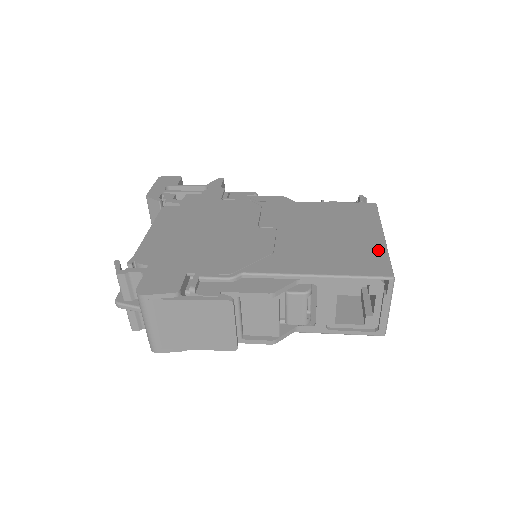
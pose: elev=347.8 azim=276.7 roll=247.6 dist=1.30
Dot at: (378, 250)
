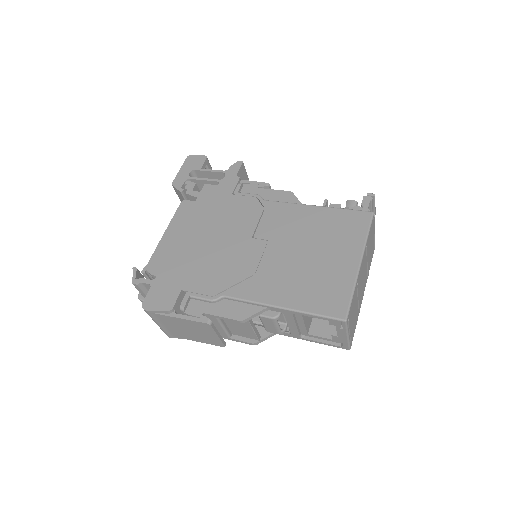
Dot at: (346, 283)
